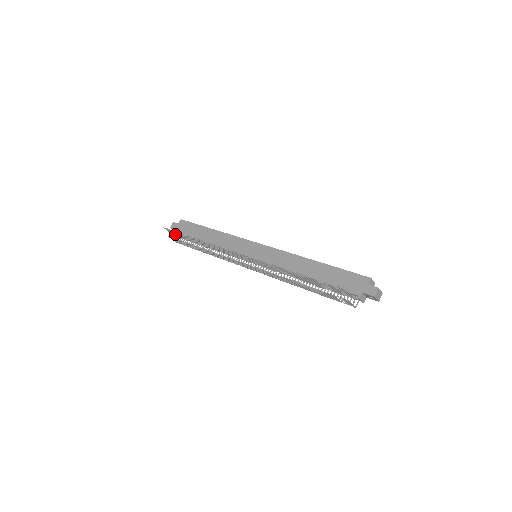
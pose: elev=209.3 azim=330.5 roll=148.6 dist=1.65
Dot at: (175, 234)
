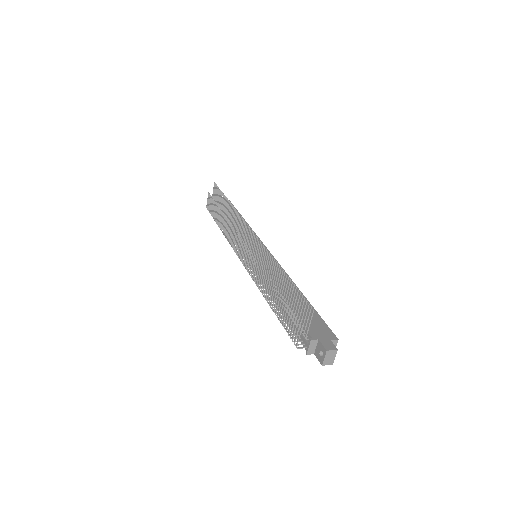
Dot at: (215, 196)
